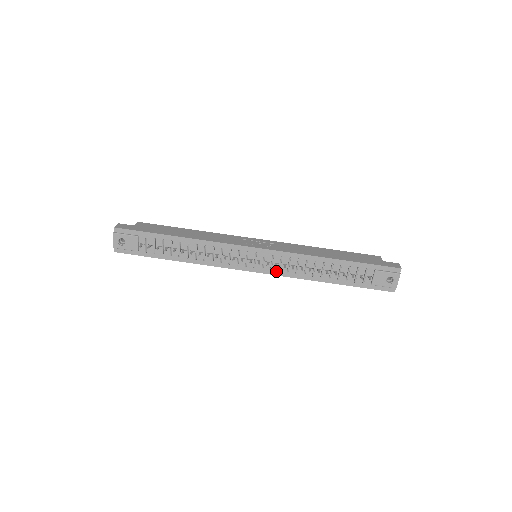
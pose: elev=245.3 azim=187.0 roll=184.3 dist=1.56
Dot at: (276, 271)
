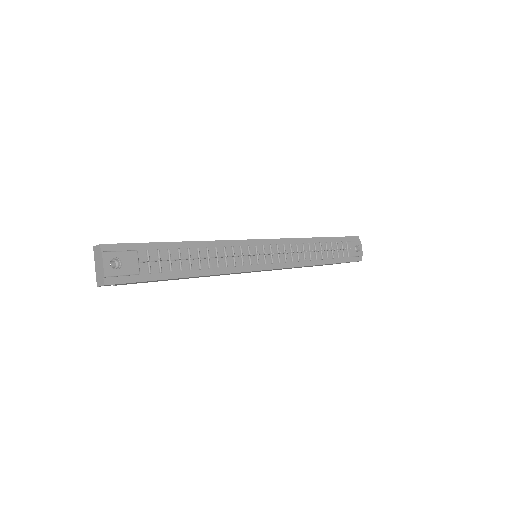
Dot at: (283, 263)
